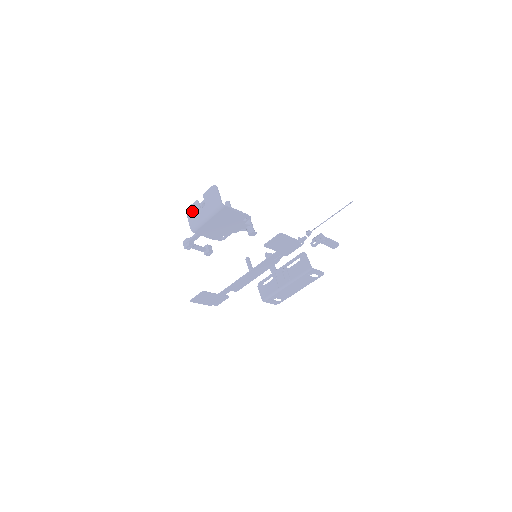
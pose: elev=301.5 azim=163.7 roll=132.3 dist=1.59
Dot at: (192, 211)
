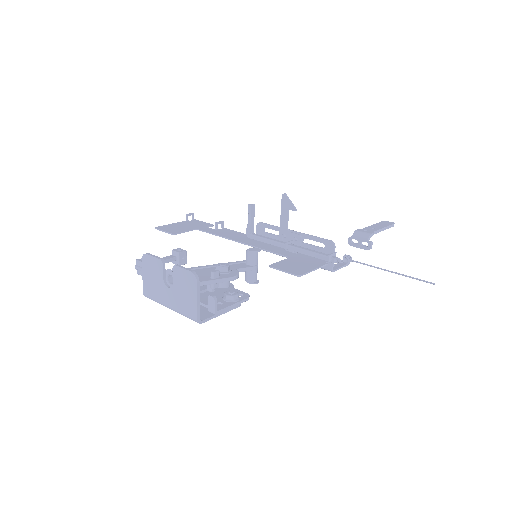
Dot at: (150, 269)
